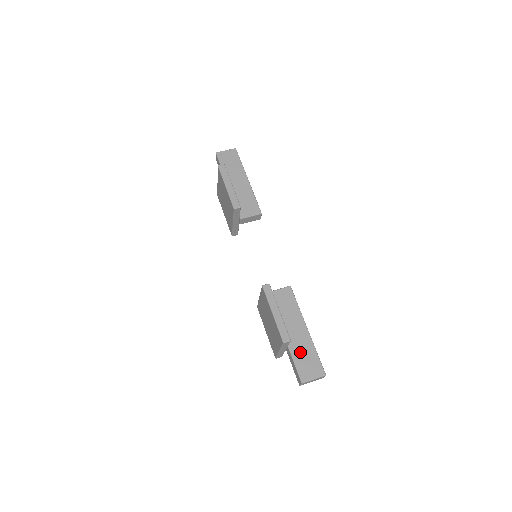
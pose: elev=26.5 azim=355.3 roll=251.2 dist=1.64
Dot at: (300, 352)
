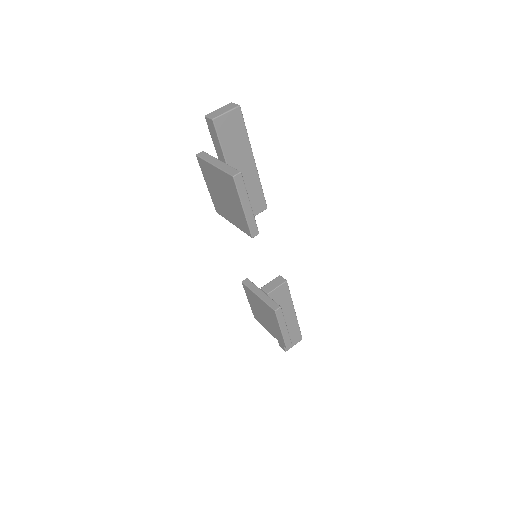
Dot at: occluded
